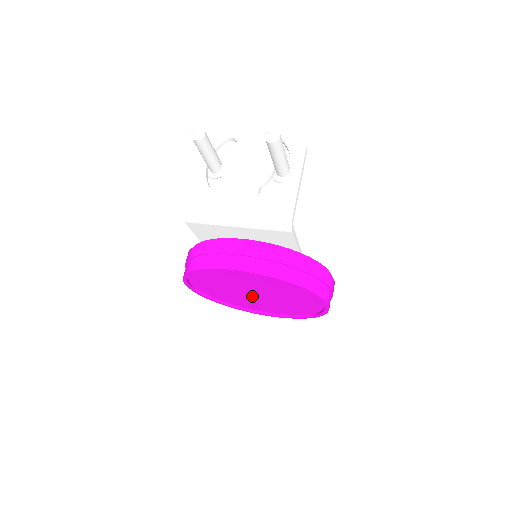
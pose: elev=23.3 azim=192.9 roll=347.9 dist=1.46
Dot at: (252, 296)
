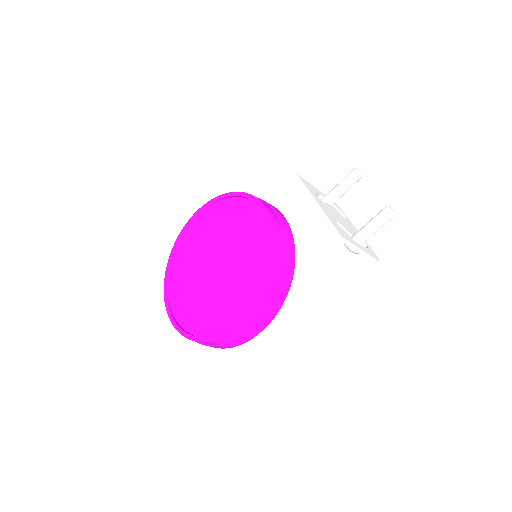
Dot at: (207, 267)
